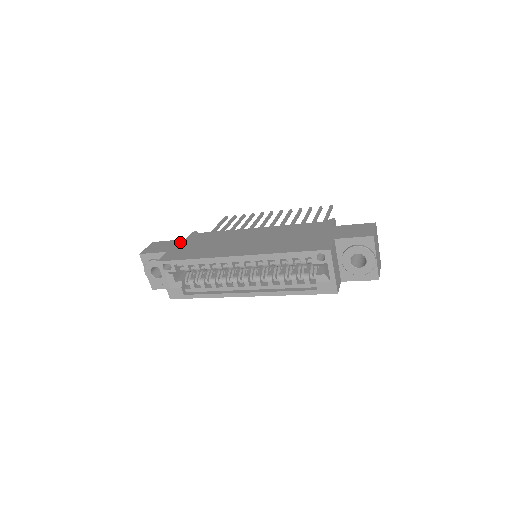
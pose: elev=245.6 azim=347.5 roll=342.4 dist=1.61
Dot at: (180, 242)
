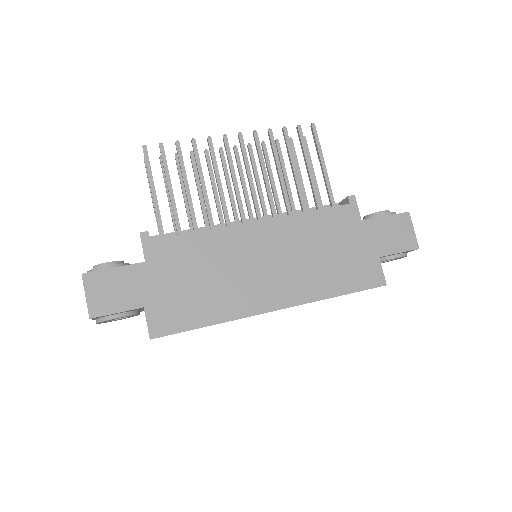
Dot at: (145, 274)
